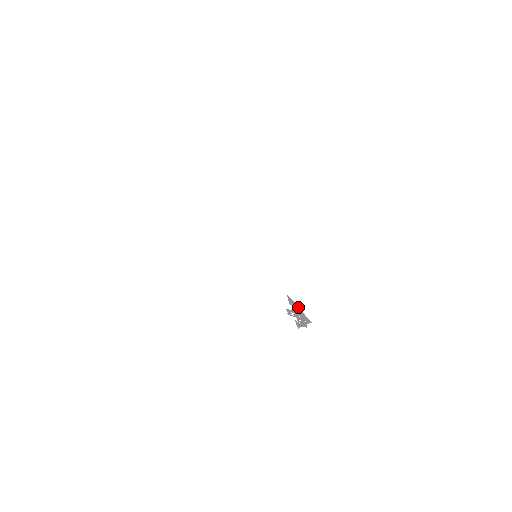
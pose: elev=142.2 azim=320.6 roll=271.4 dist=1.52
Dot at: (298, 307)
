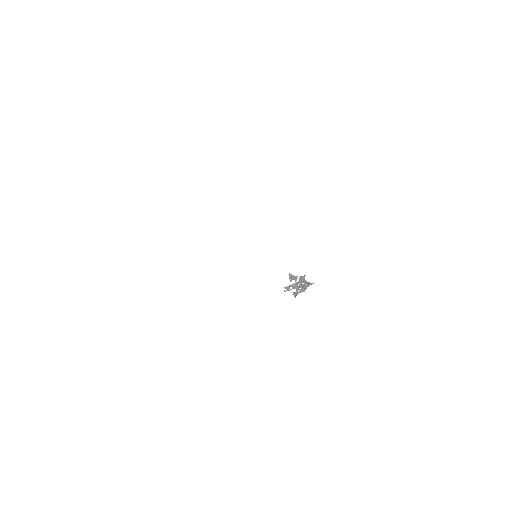
Dot at: (300, 278)
